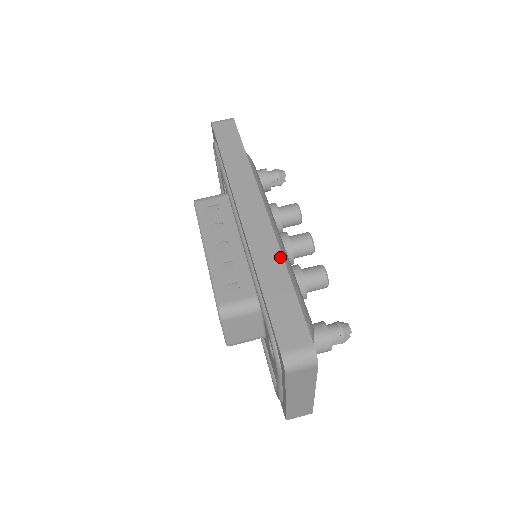
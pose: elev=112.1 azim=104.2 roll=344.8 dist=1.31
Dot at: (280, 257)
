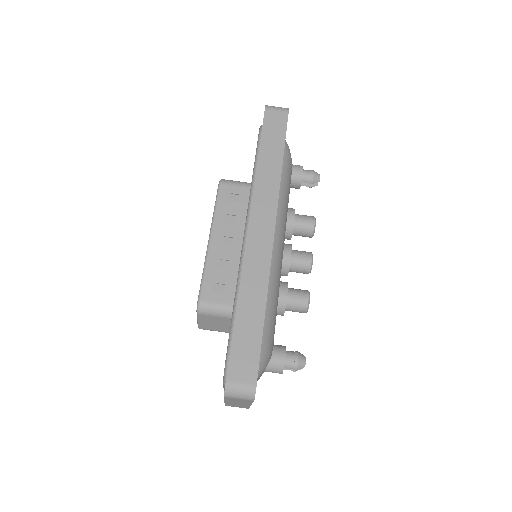
Dot at: (265, 288)
